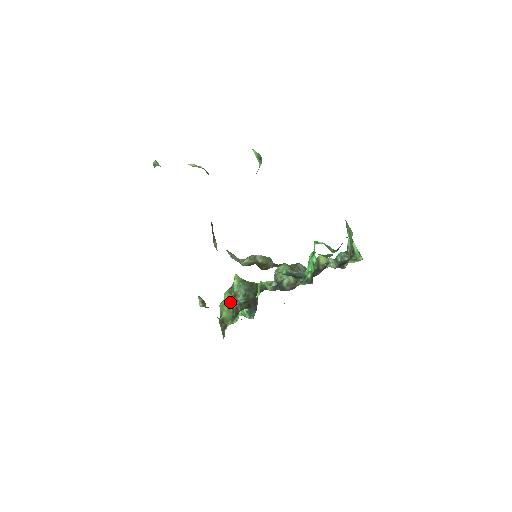
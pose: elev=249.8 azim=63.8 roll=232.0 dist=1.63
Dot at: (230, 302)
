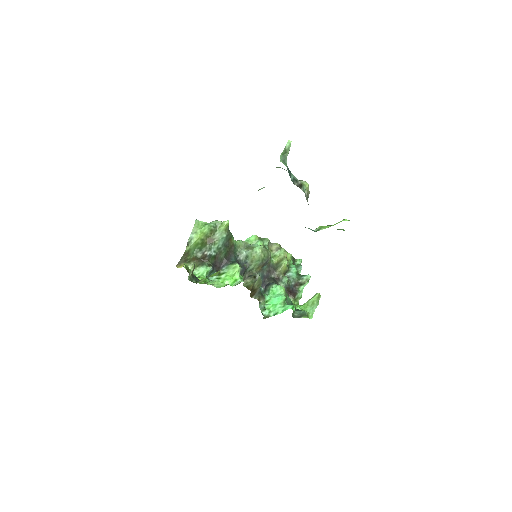
Dot at: (205, 240)
